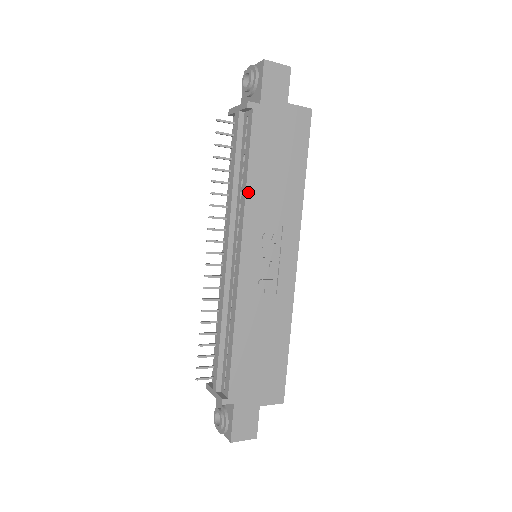
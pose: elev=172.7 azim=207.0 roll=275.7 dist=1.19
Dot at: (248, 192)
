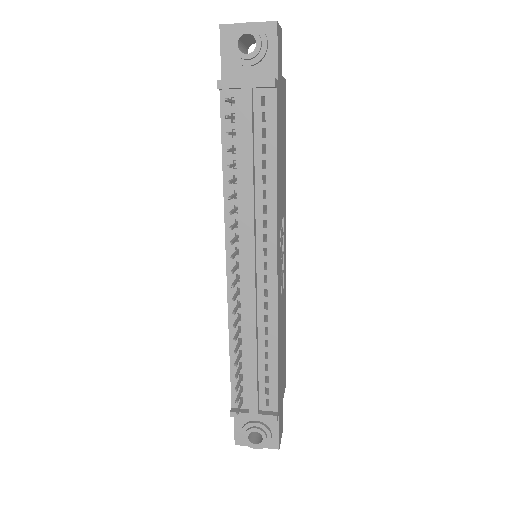
Dot at: (277, 190)
